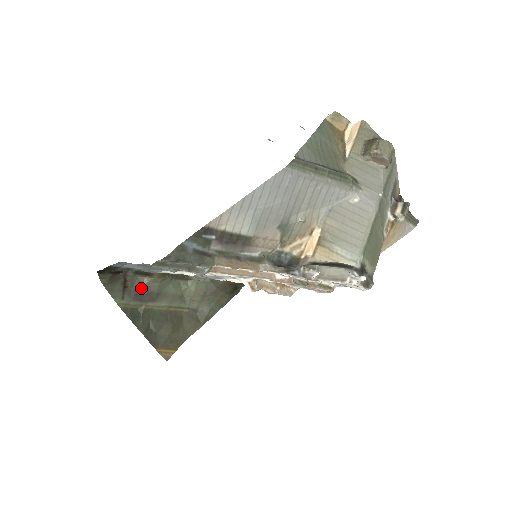
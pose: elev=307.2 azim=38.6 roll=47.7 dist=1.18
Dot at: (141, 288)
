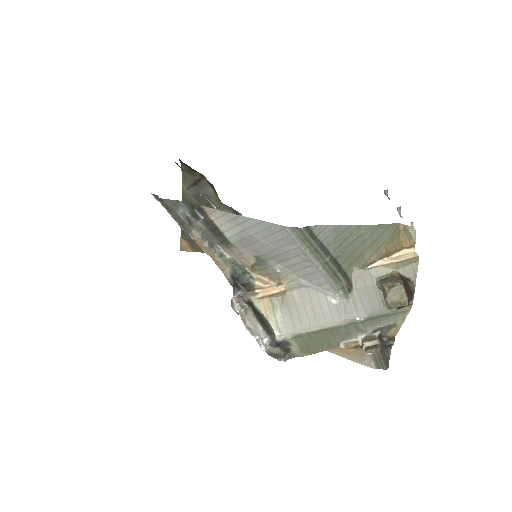
Dot at: (205, 194)
